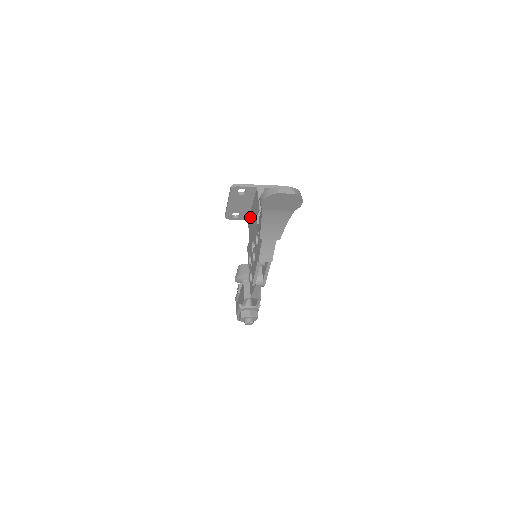
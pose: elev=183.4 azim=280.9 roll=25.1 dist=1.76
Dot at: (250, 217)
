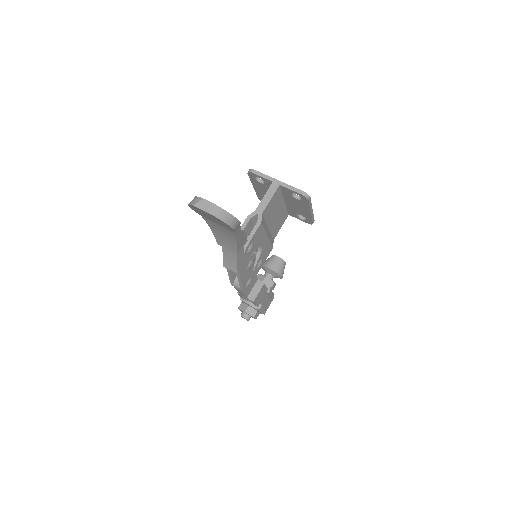
Dot at: occluded
